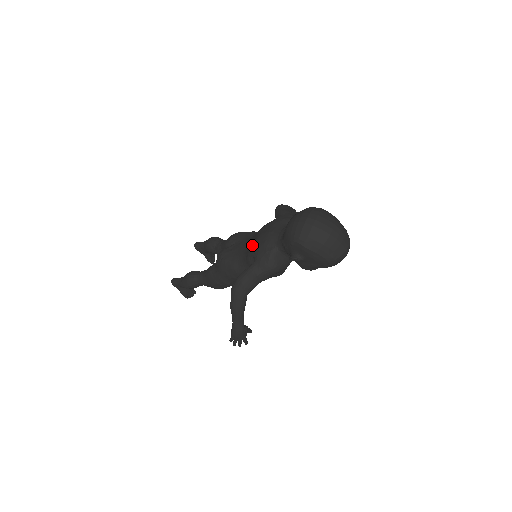
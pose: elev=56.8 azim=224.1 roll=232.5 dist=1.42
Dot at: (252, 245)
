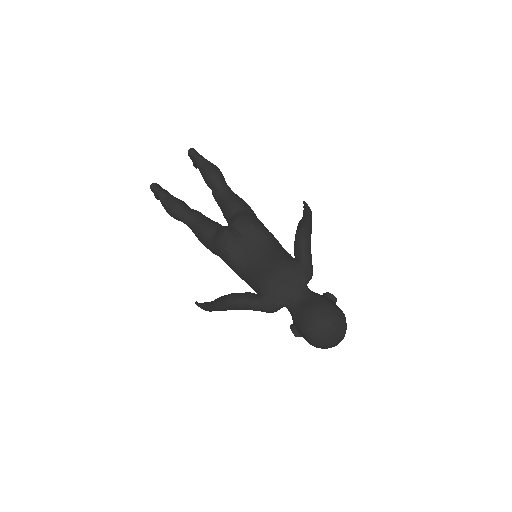
Dot at: (264, 279)
